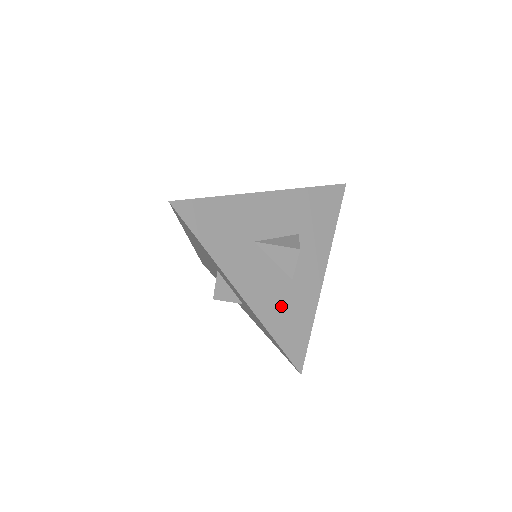
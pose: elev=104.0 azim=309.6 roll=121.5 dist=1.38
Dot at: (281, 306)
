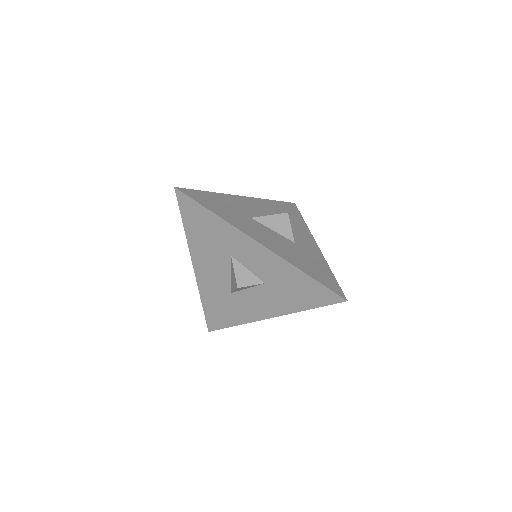
Dot at: (297, 256)
